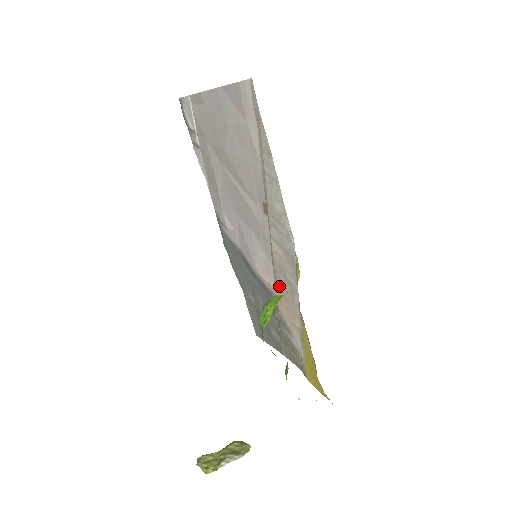
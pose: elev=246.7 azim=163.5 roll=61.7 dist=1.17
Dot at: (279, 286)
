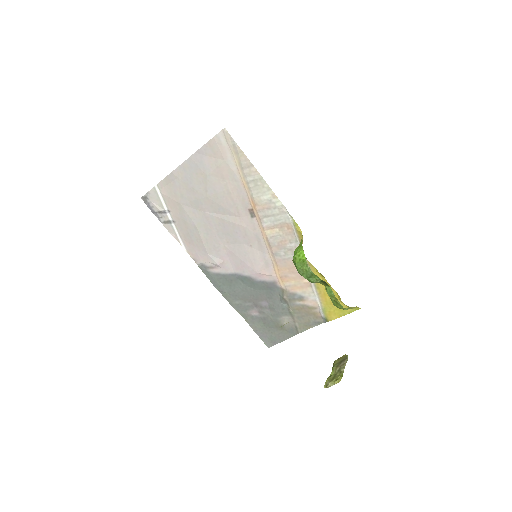
Dot at: (281, 265)
